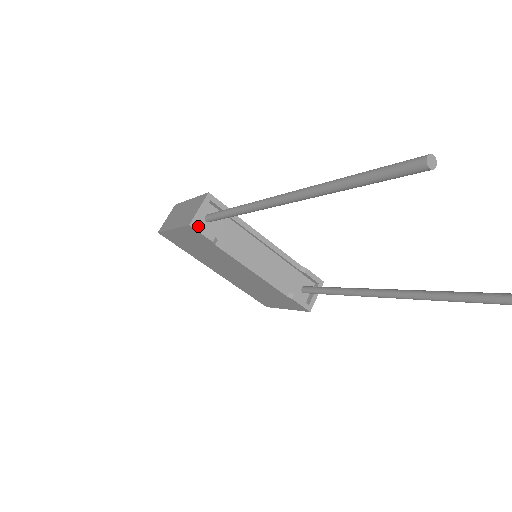
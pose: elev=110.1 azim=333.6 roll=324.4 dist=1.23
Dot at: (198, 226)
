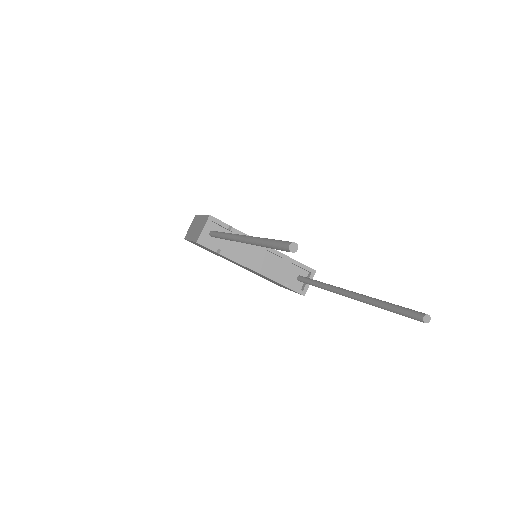
Dot at: (203, 242)
